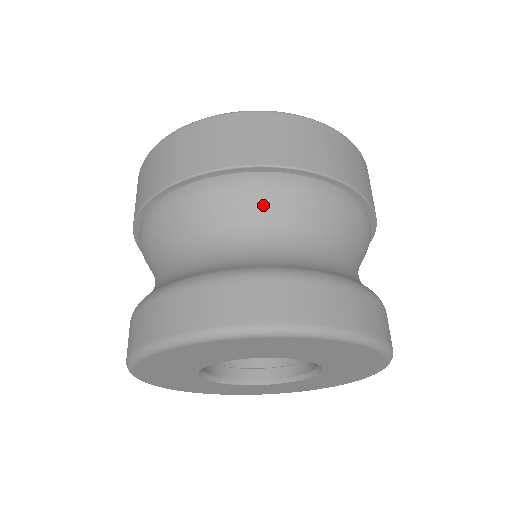
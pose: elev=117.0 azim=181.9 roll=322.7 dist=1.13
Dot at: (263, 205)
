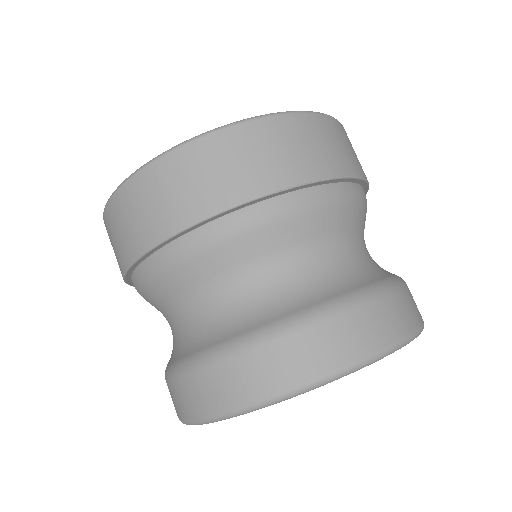
Dot at: (273, 237)
